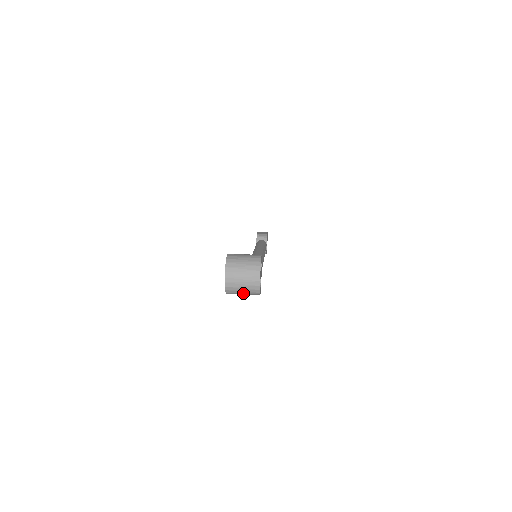
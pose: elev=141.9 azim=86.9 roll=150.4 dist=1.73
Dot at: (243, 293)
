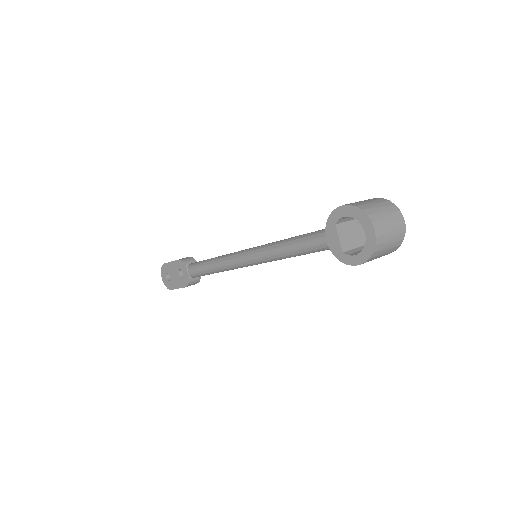
Dot at: (383, 253)
